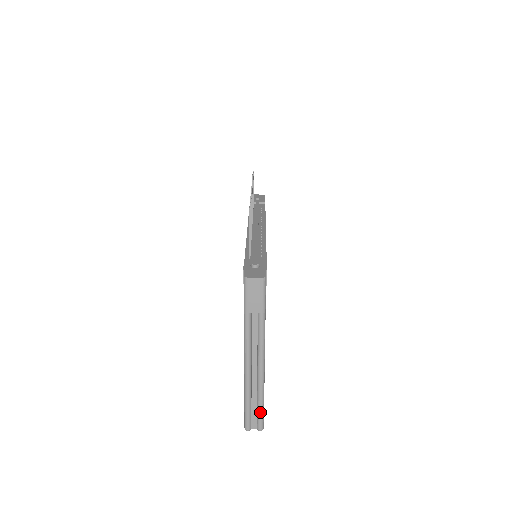
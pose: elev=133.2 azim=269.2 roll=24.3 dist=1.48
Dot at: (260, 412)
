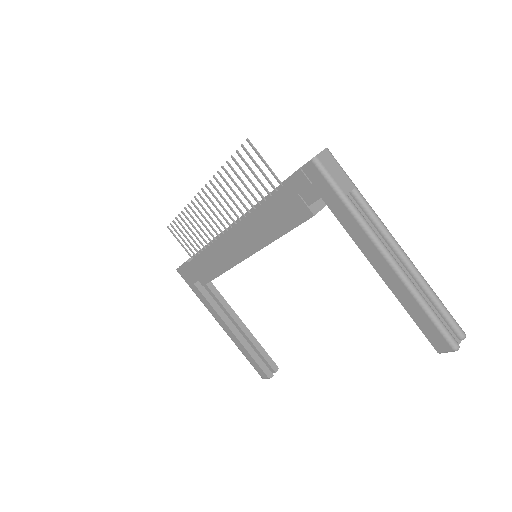
Dot at: (446, 311)
